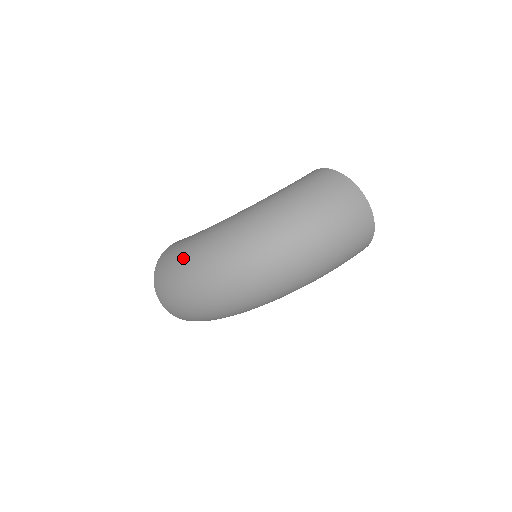
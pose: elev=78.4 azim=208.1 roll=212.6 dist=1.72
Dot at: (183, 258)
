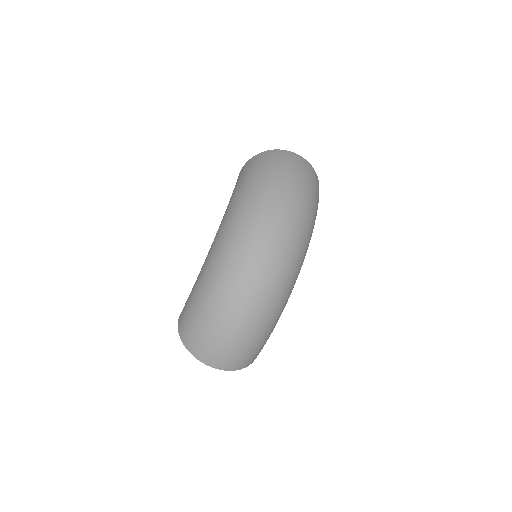
Dot at: (207, 295)
